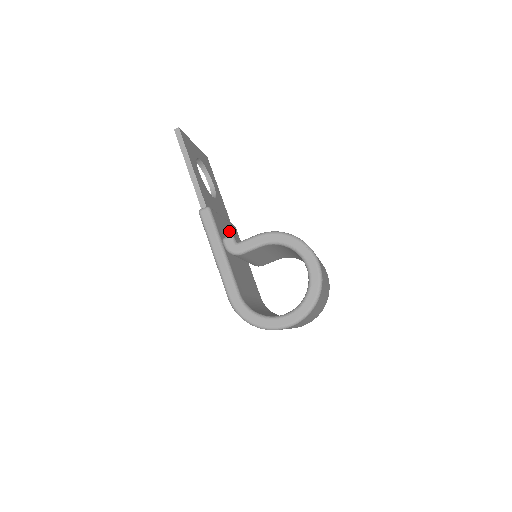
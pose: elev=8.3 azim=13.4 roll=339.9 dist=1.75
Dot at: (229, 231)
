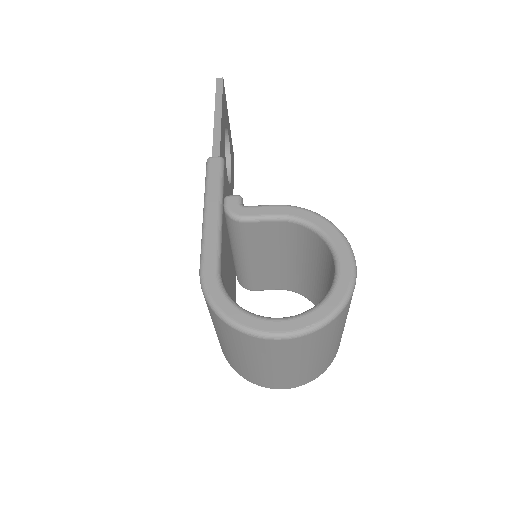
Dot at: occluded
